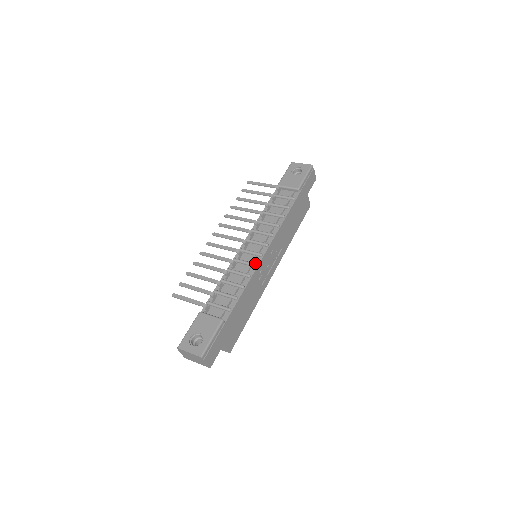
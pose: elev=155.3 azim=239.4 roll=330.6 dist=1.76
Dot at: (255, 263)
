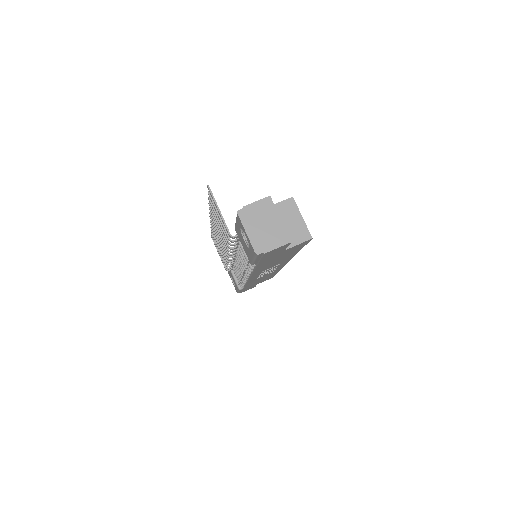
Dot at: occluded
